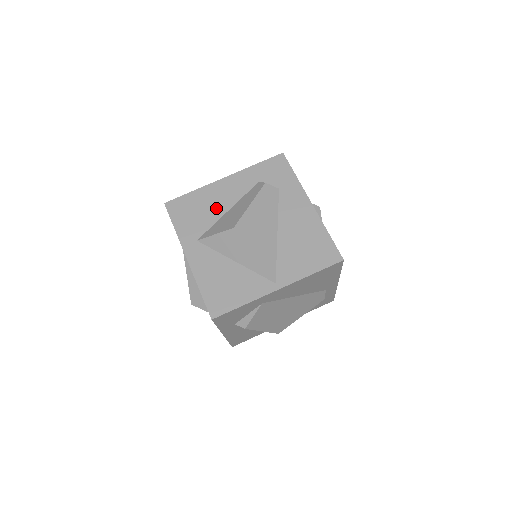
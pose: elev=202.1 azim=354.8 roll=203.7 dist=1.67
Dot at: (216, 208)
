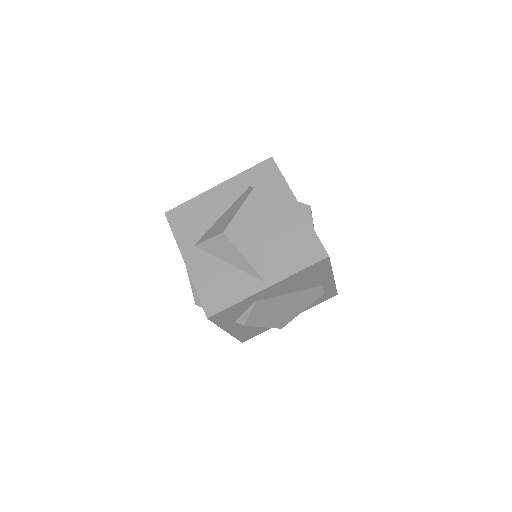
Dot at: (211, 214)
